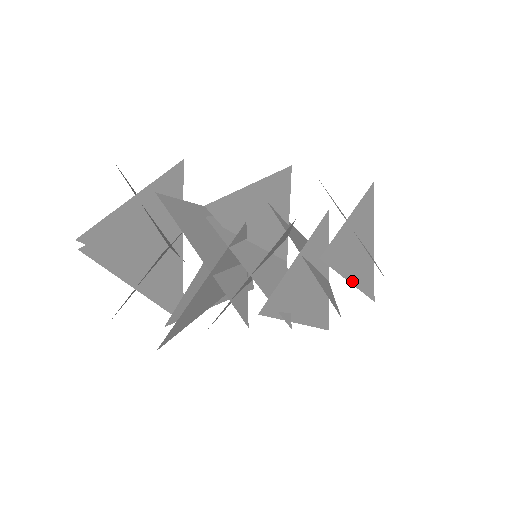
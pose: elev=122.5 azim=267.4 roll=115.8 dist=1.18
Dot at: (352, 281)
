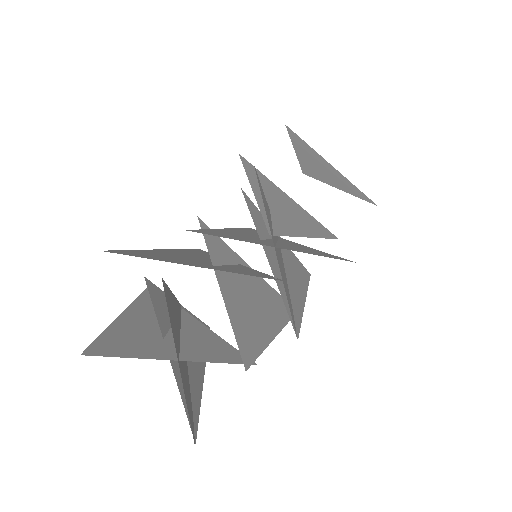
Dot at: occluded
